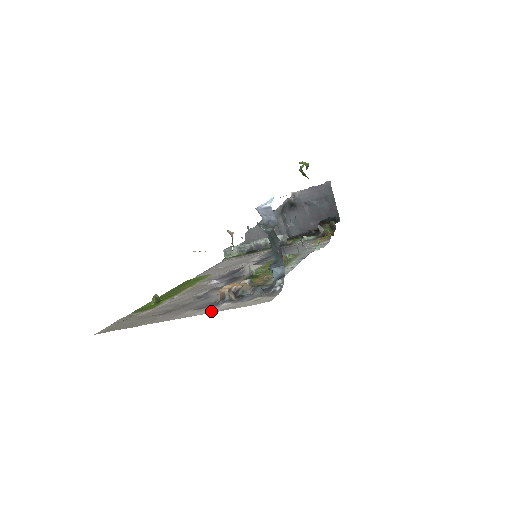
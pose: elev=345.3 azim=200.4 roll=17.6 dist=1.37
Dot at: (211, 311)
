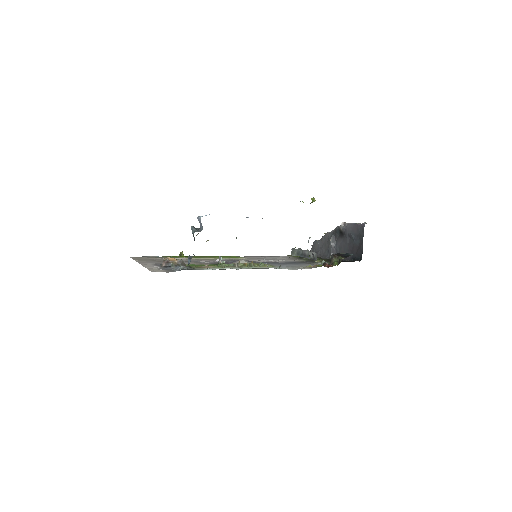
Dot at: (146, 266)
